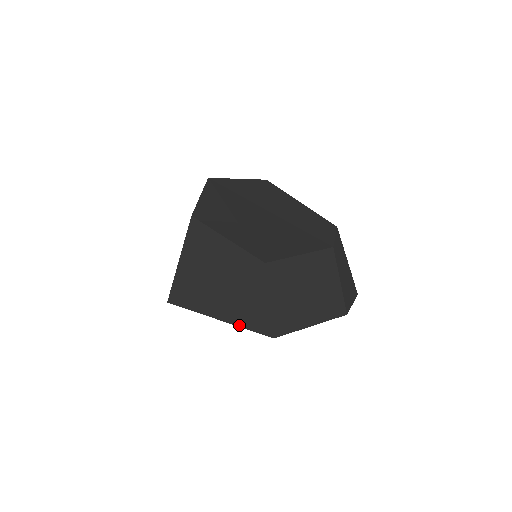
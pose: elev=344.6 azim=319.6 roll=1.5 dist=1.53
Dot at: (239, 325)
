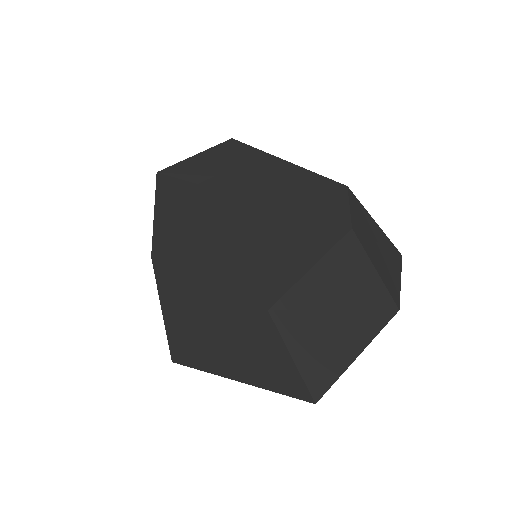
Dot at: (266, 388)
